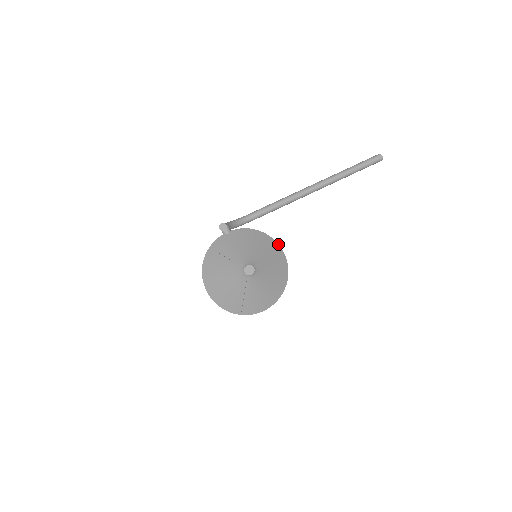
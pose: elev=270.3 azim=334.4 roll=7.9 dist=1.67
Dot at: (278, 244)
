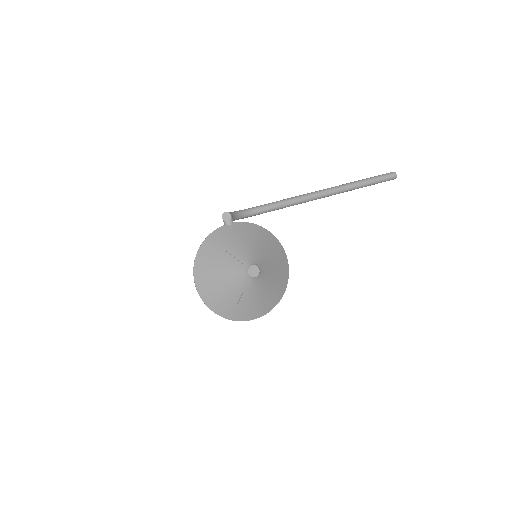
Dot at: occluded
